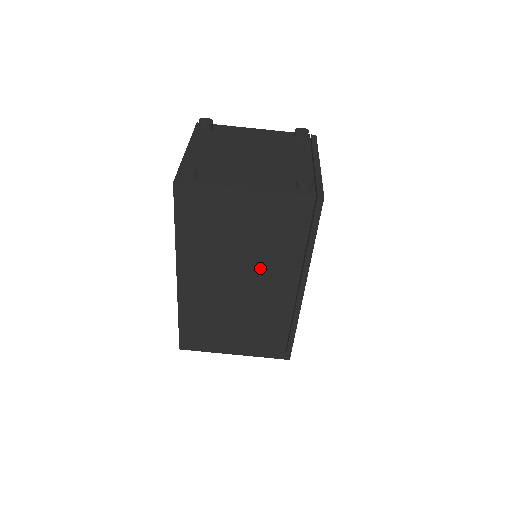
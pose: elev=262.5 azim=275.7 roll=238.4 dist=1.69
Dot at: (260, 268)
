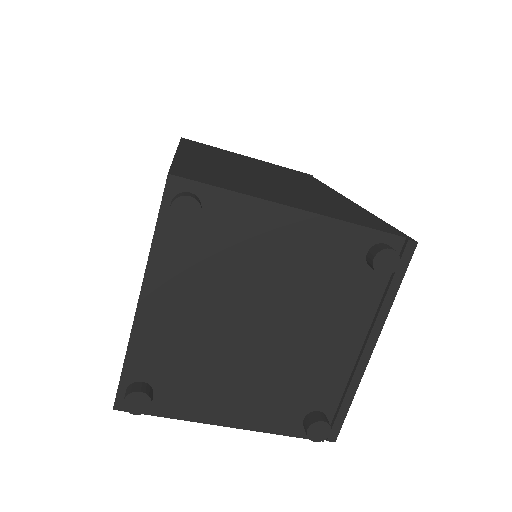
Dot at: occluded
